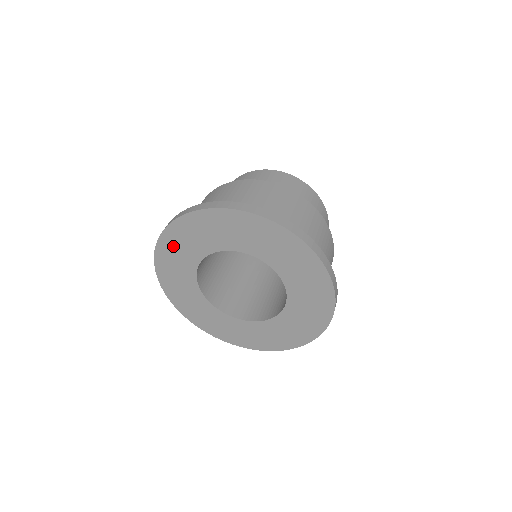
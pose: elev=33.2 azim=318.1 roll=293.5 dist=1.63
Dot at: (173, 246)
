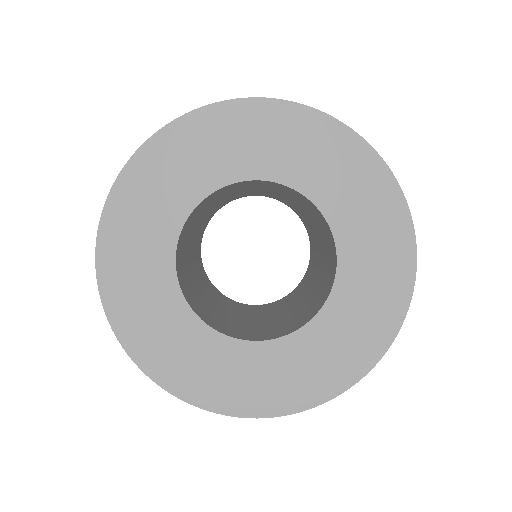
Dot at: (227, 129)
